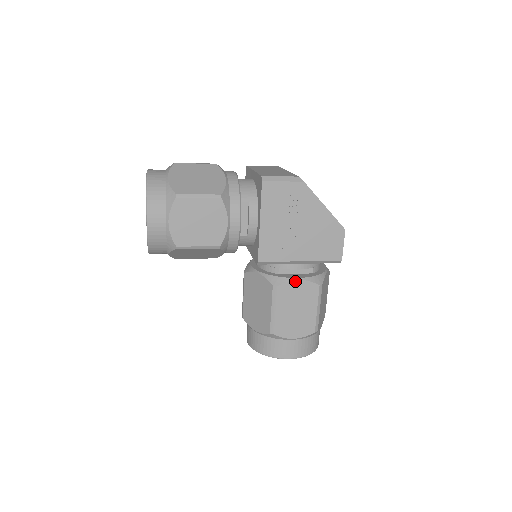
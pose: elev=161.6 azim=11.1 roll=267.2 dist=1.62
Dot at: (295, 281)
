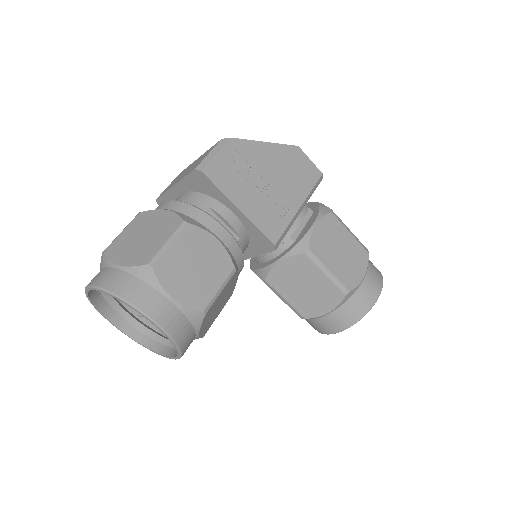
Dot at: (314, 229)
